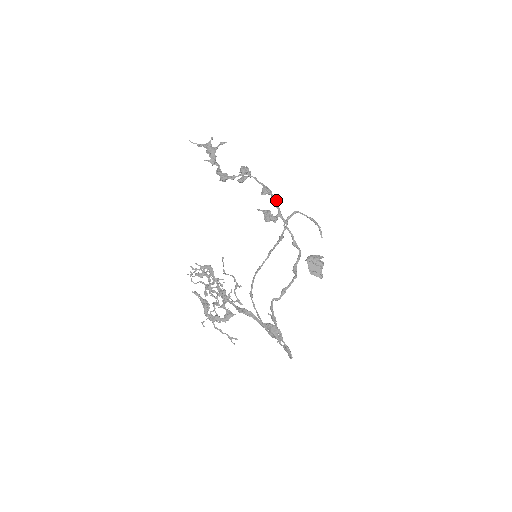
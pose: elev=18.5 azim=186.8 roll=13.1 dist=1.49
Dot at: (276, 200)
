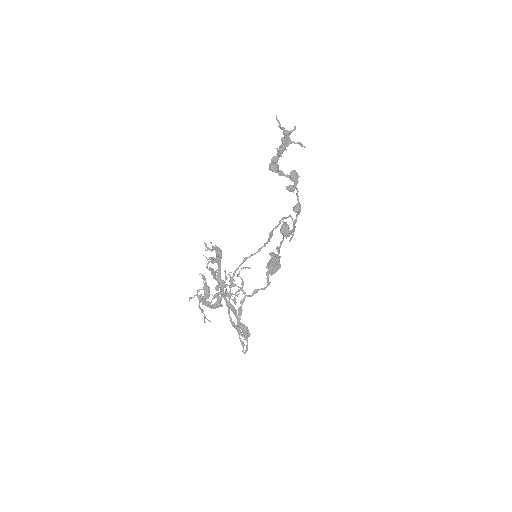
Dot at: occluded
